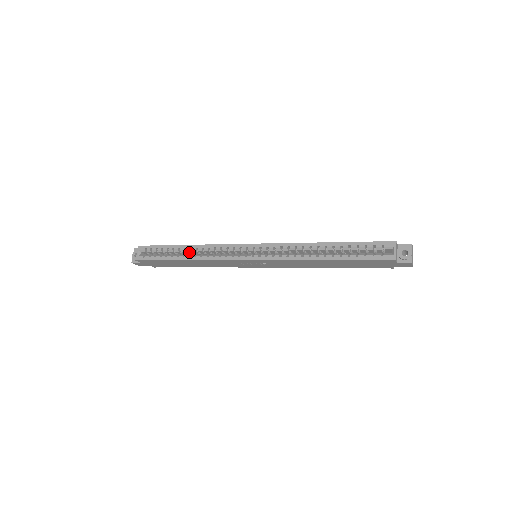
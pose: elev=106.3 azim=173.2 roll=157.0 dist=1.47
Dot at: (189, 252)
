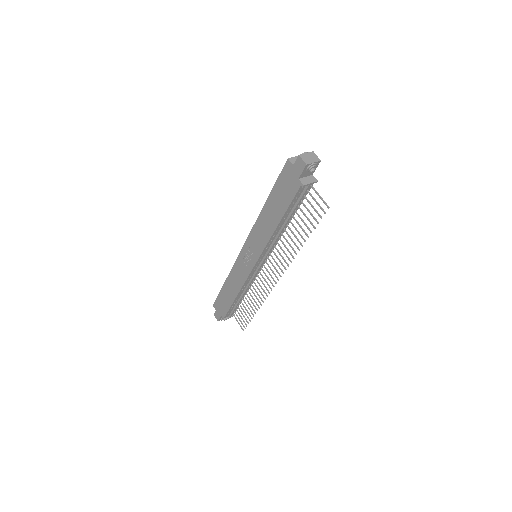
Dot at: occluded
